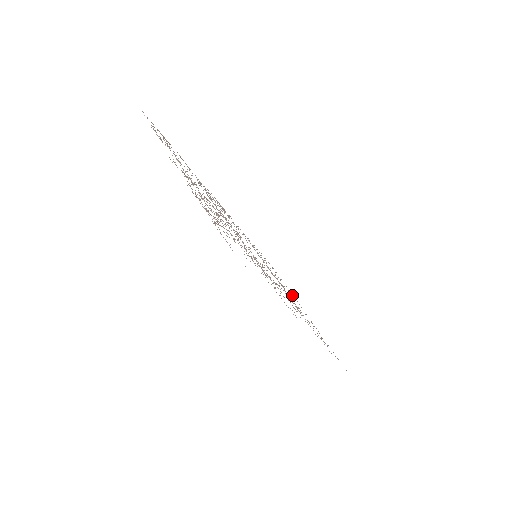
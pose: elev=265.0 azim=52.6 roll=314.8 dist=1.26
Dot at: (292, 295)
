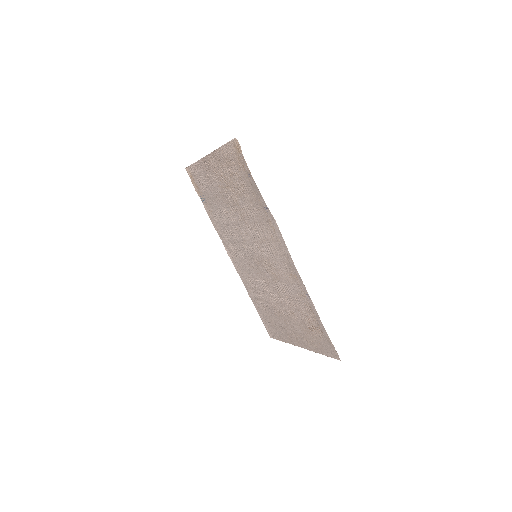
Dot at: (286, 334)
